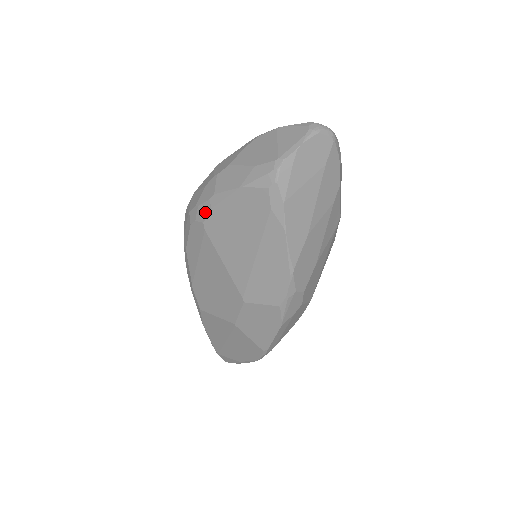
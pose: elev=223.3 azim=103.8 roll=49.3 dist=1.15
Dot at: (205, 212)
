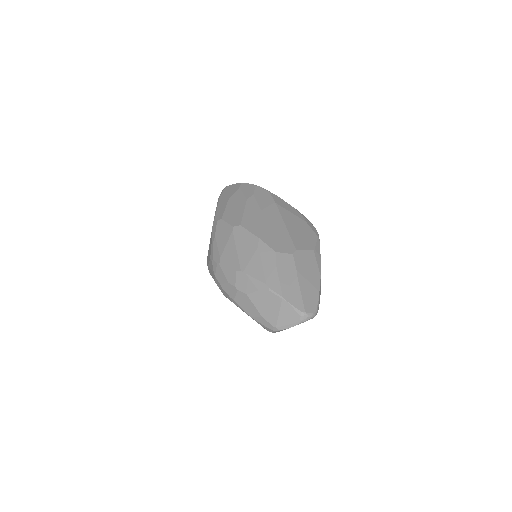
Dot at: (226, 296)
